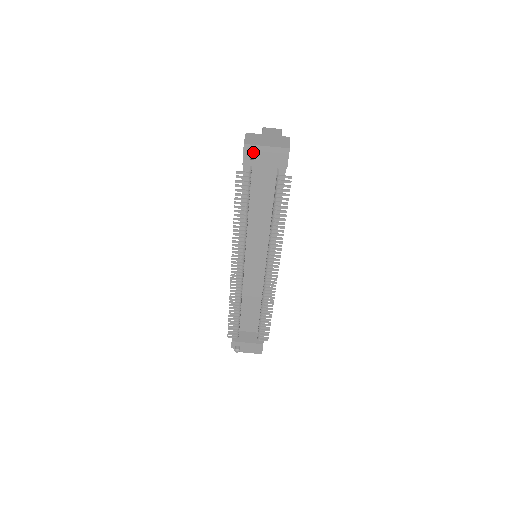
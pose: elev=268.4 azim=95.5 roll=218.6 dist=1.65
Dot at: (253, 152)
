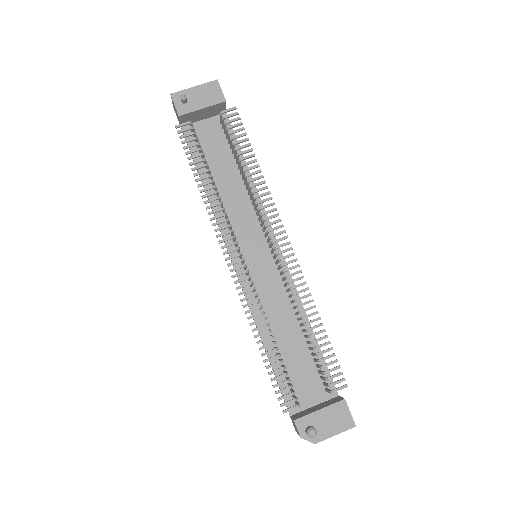
Dot at: occluded
